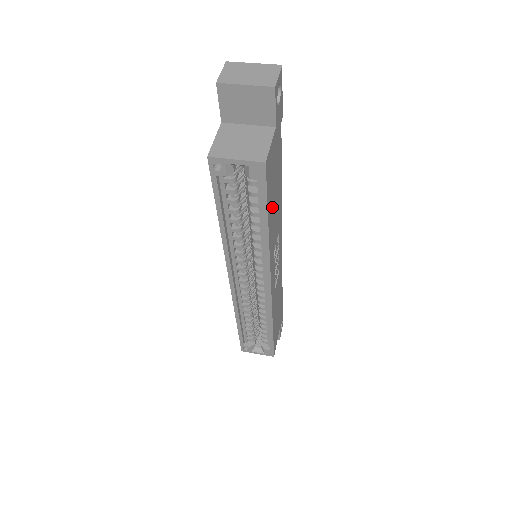
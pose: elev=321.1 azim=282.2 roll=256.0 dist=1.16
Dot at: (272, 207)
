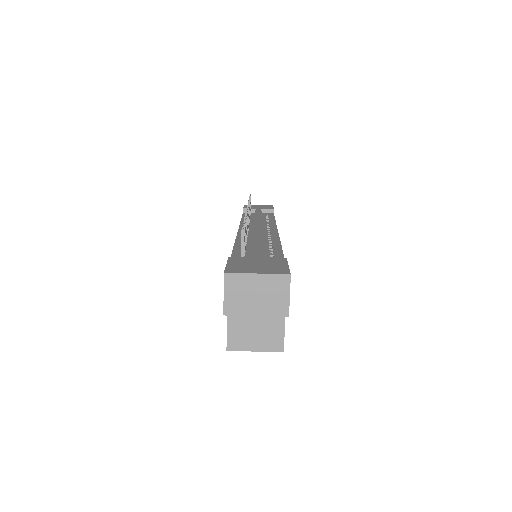
Dot at: occluded
